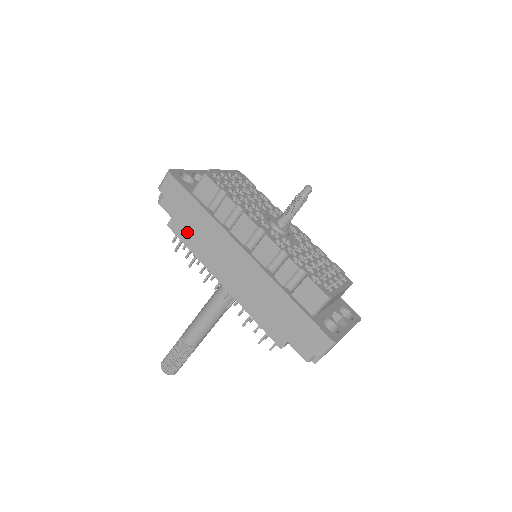
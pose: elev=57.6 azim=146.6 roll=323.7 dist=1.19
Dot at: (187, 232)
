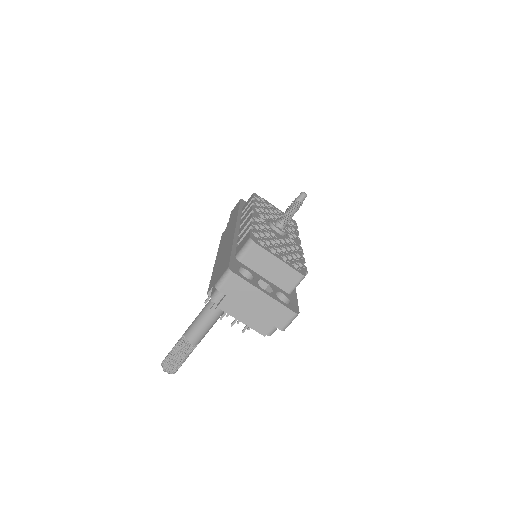
Dot at: occluded
